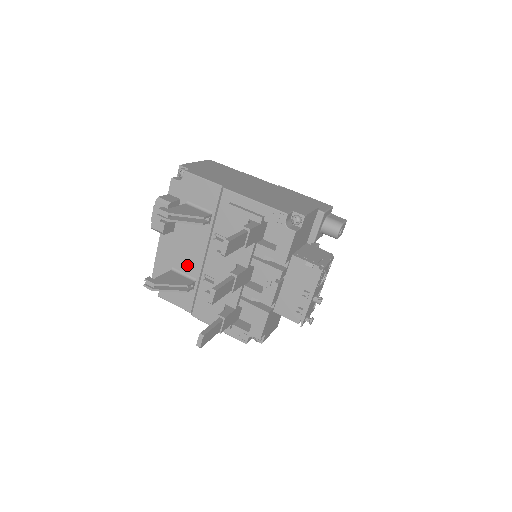
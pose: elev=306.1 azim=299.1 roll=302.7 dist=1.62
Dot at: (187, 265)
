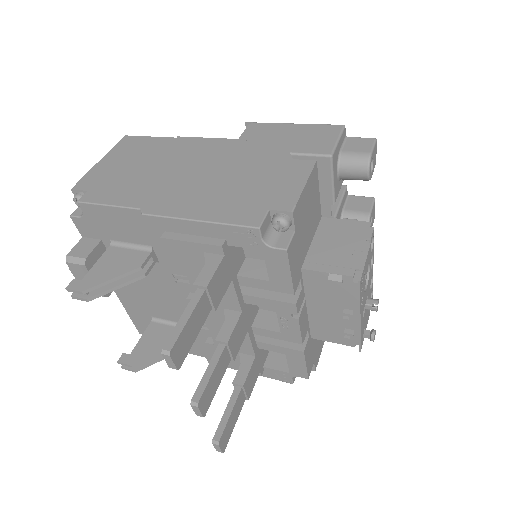
Dot at: (166, 312)
